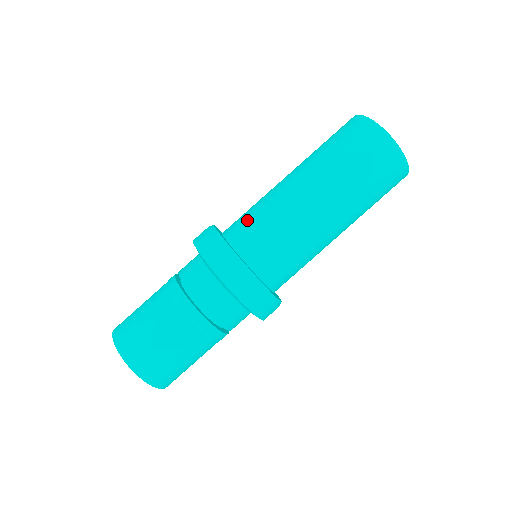
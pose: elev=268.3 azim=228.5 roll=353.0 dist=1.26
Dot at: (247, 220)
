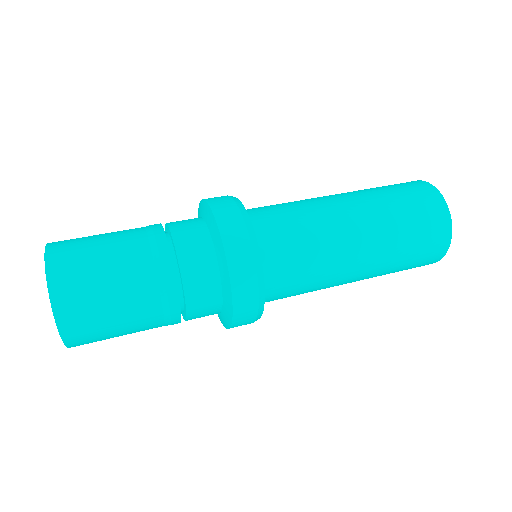
Dot at: occluded
